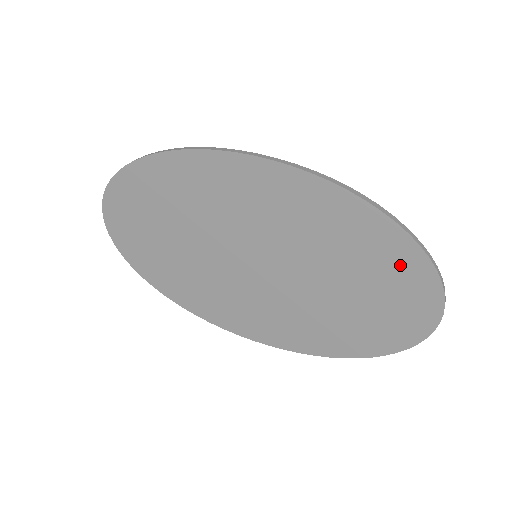
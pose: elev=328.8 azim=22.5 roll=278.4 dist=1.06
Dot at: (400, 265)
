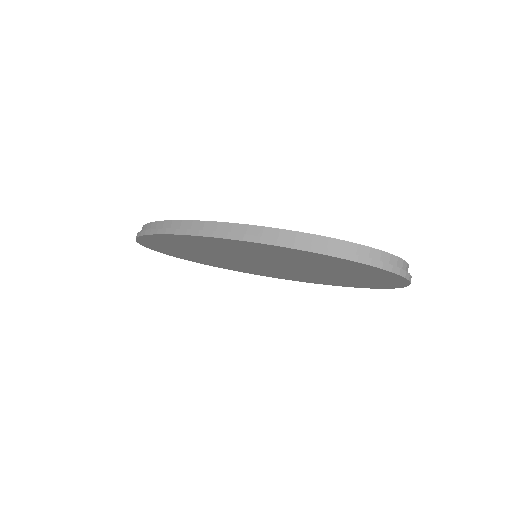
Dot at: (342, 264)
